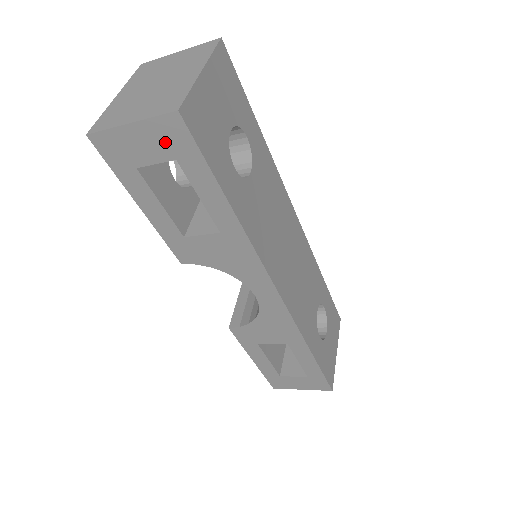
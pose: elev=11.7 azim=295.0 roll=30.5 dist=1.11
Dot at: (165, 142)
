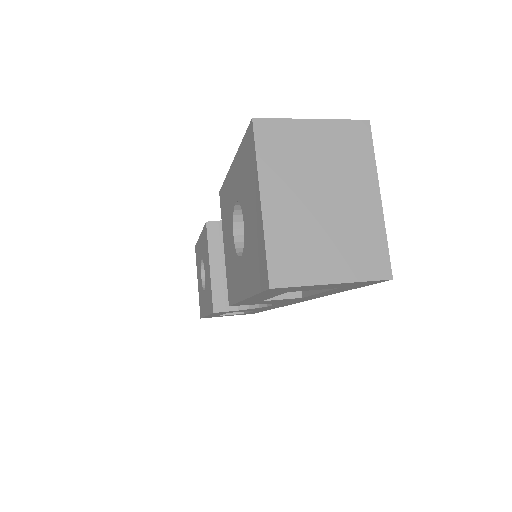
Dot at: (347, 285)
